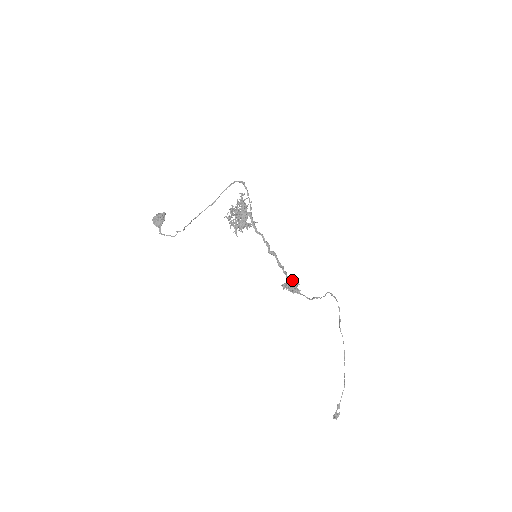
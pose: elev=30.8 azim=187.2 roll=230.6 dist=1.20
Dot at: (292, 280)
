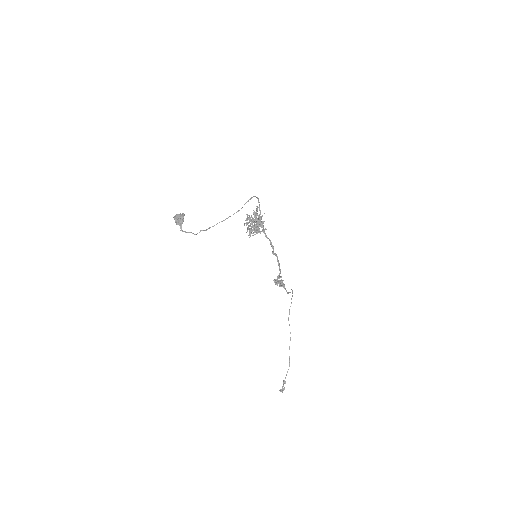
Dot at: (281, 277)
